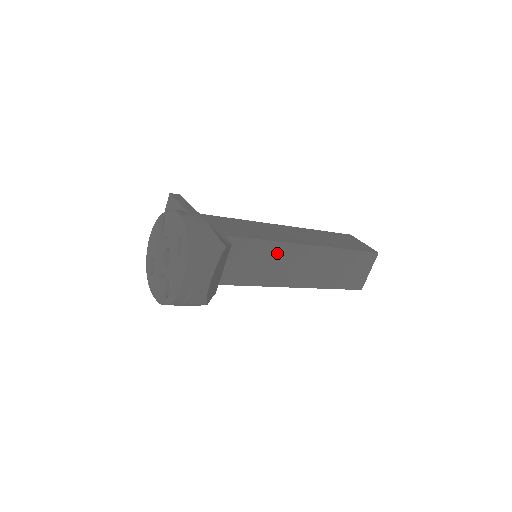
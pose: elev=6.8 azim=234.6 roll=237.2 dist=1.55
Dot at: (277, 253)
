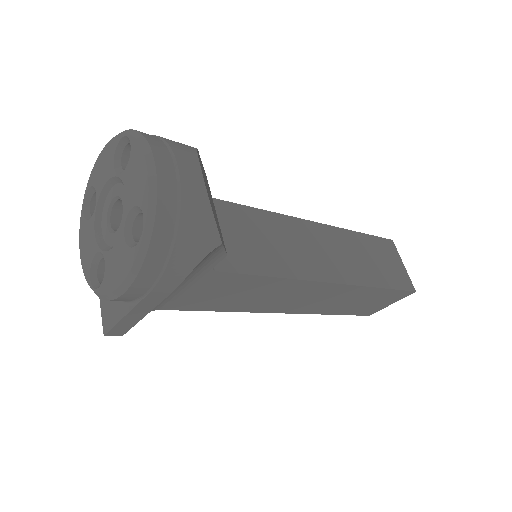
Dot at: (279, 228)
